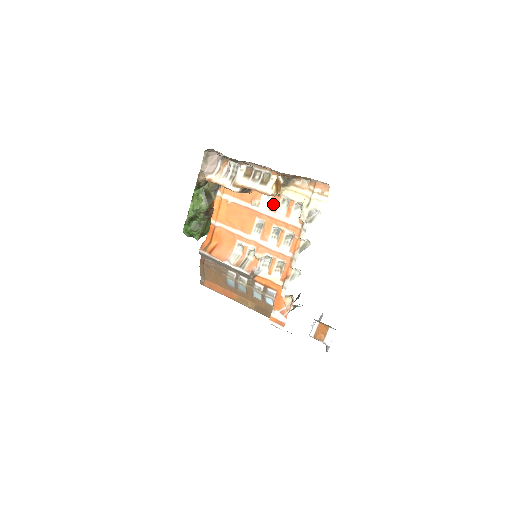
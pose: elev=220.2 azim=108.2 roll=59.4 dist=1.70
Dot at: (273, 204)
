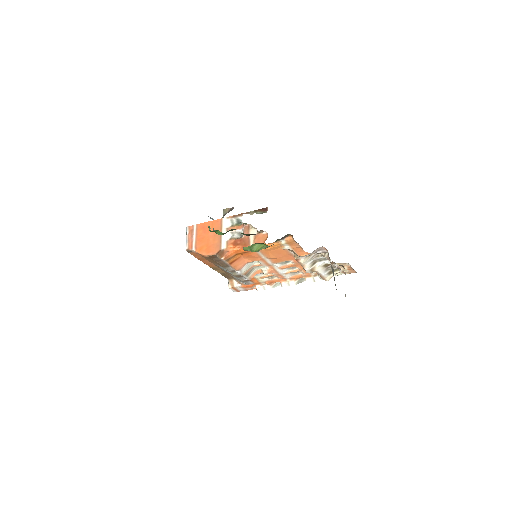
Dot at: occluded
